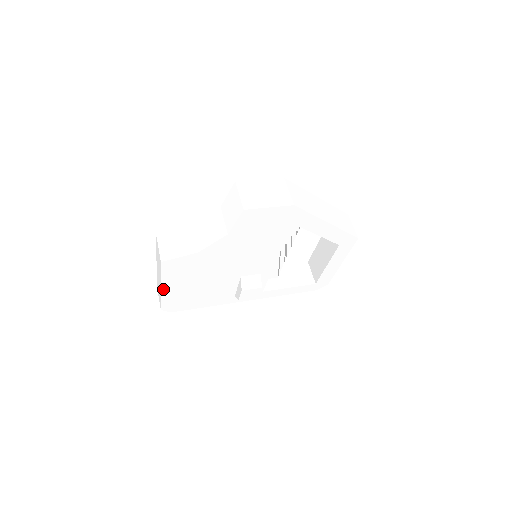
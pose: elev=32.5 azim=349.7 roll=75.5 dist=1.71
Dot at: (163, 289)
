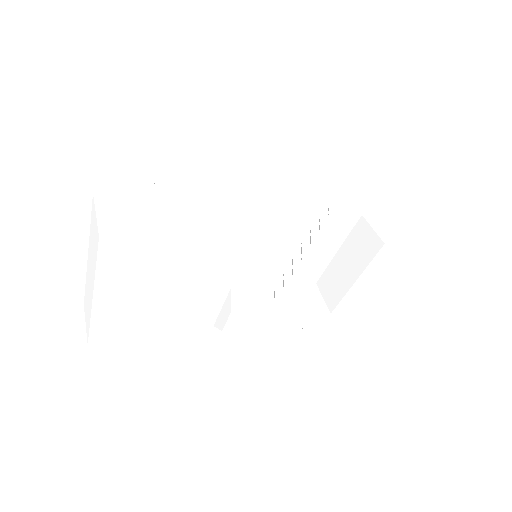
Dot at: (96, 301)
